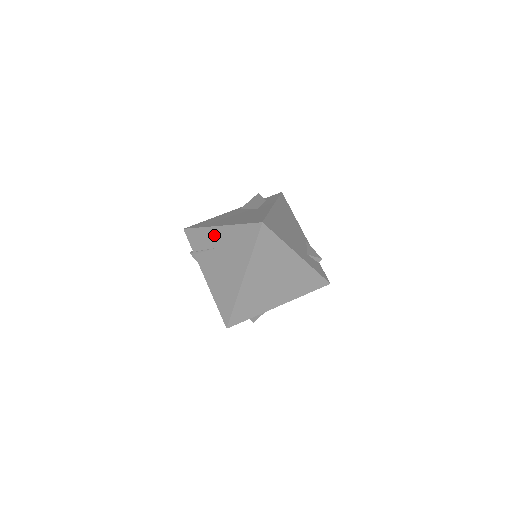
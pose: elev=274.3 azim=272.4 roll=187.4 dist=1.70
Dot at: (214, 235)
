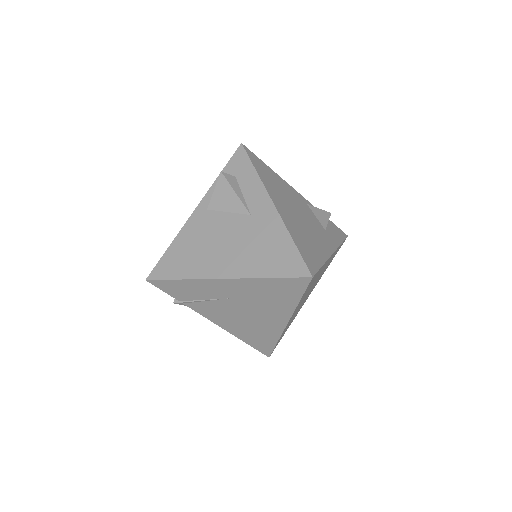
Dot at: (216, 287)
